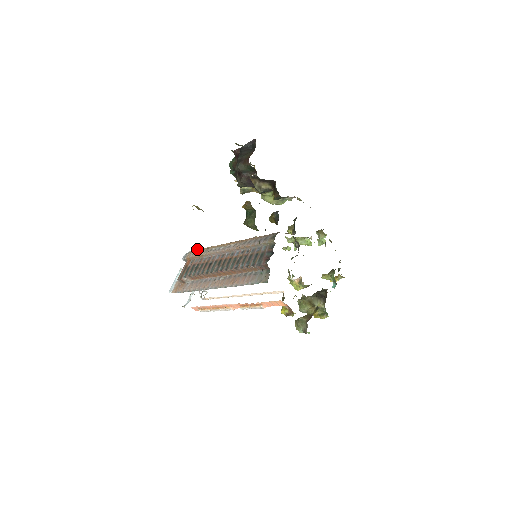
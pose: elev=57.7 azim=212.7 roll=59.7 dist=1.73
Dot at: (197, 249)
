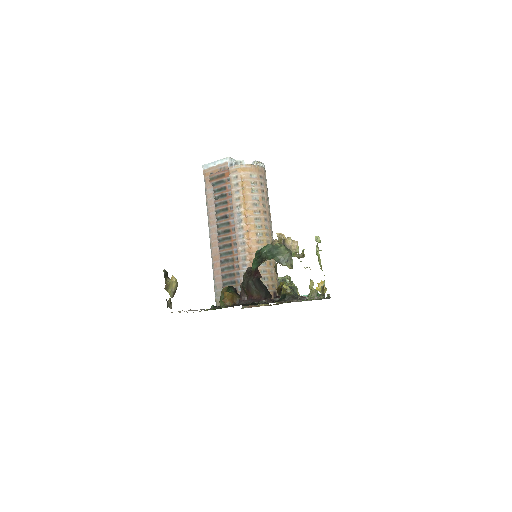
Dot at: (246, 170)
